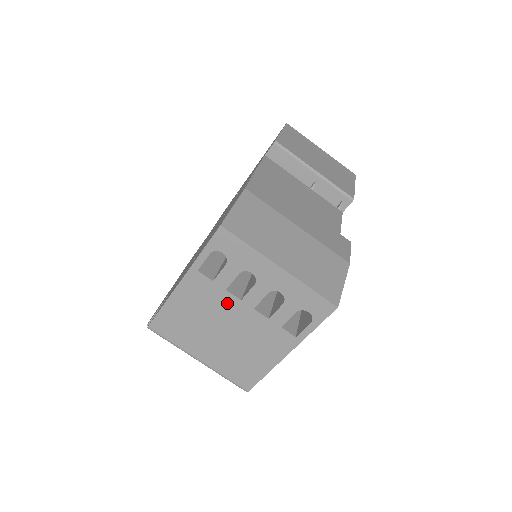
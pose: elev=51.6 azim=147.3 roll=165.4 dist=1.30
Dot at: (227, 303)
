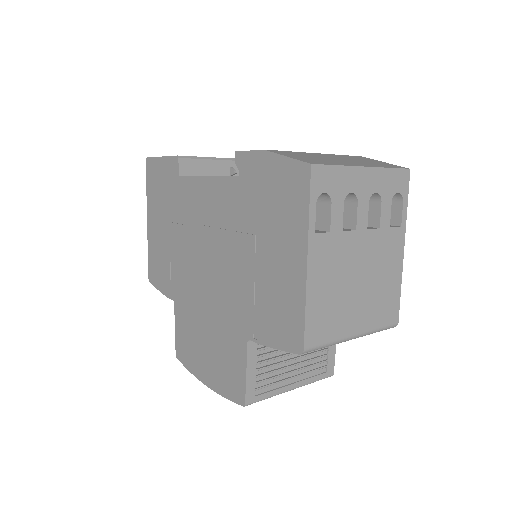
Dot at: (349, 245)
